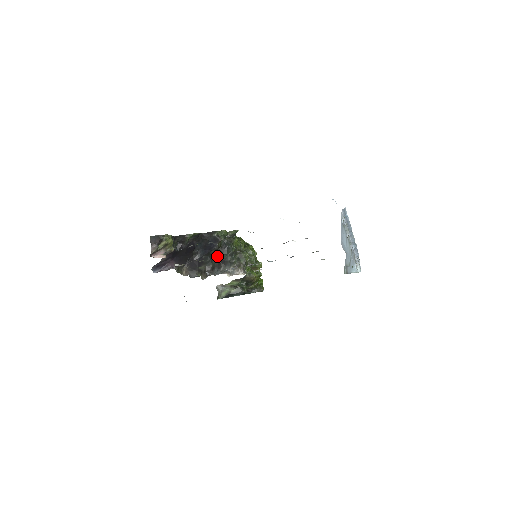
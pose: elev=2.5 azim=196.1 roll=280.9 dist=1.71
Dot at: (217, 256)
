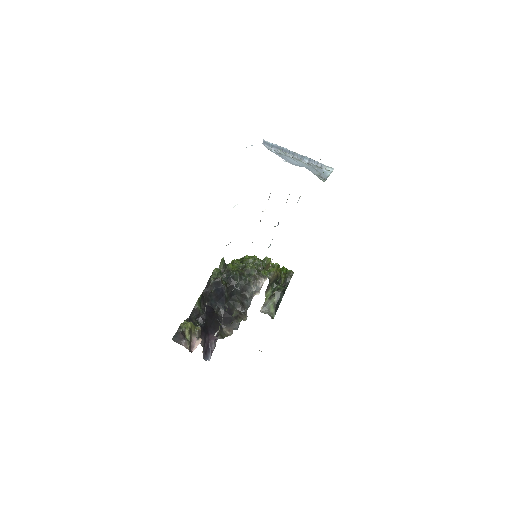
Dot at: occluded
